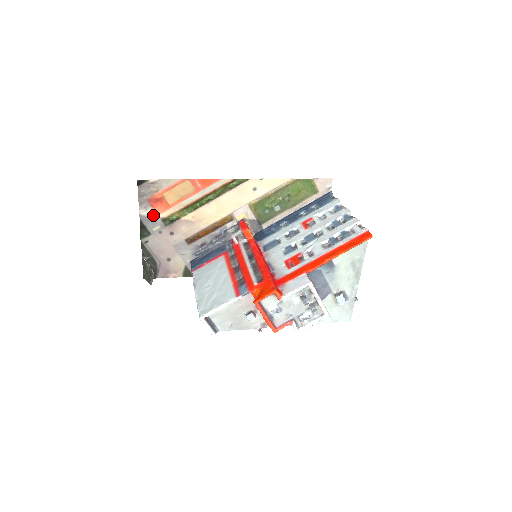
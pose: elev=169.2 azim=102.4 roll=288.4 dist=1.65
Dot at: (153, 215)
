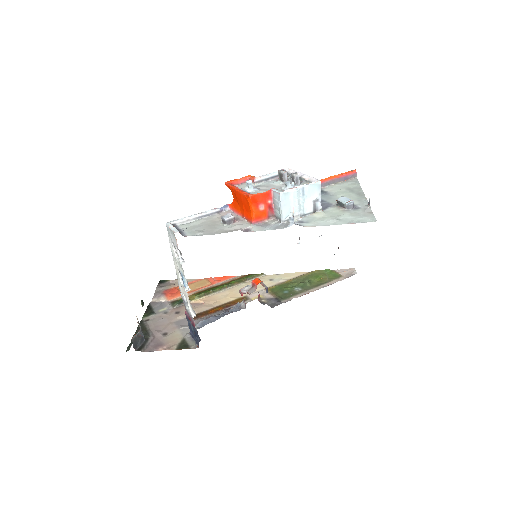
Dot at: (164, 302)
